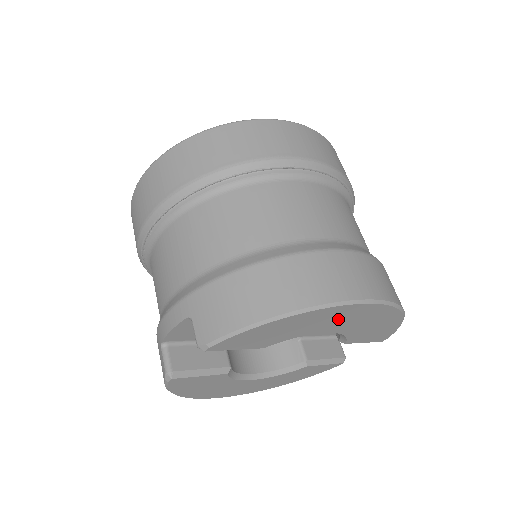
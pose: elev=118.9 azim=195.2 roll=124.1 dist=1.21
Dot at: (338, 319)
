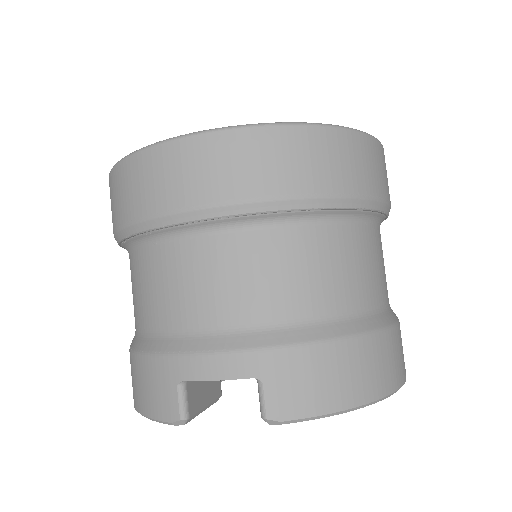
Dot at: occluded
